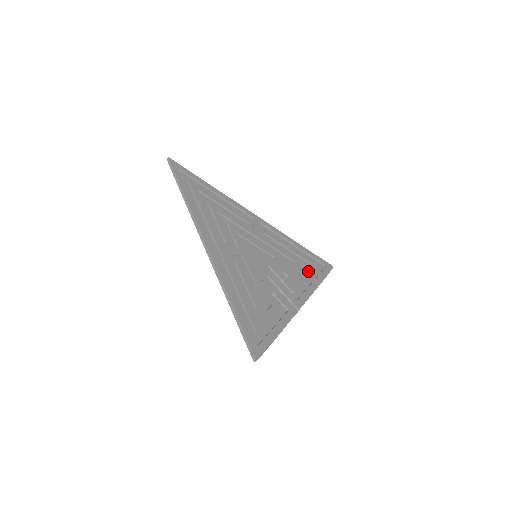
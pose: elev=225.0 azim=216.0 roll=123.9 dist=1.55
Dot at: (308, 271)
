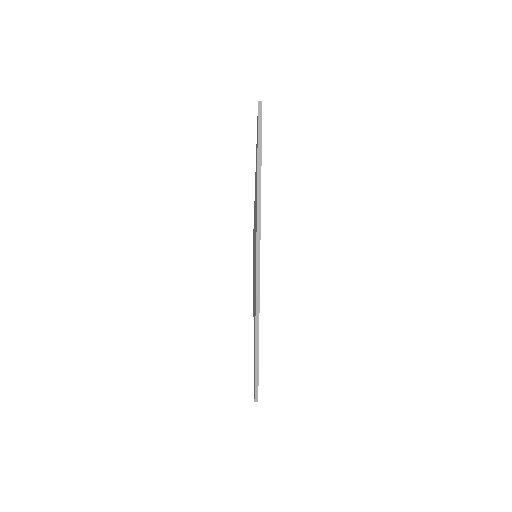
Dot at: occluded
